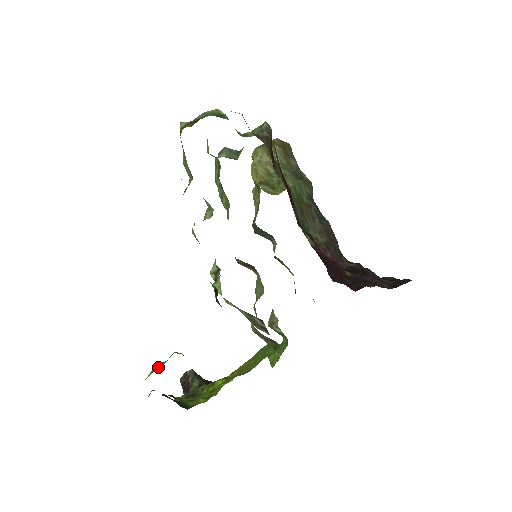
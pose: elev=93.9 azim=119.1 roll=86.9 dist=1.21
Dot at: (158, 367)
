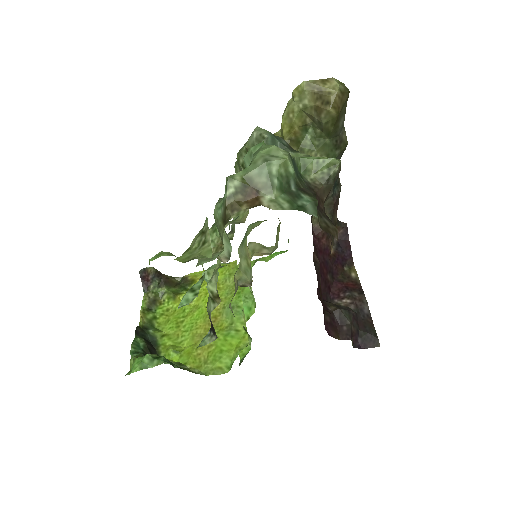
Dot at: (146, 368)
